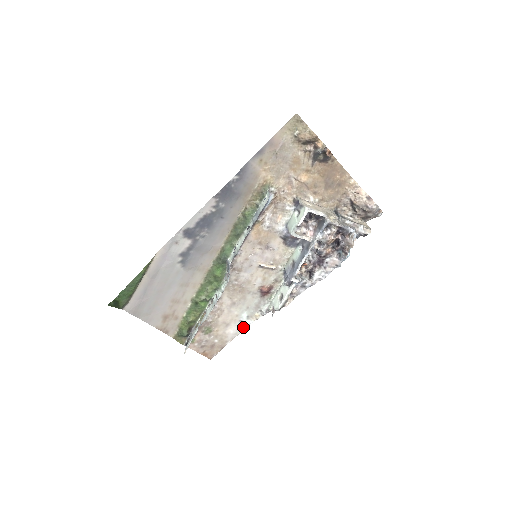
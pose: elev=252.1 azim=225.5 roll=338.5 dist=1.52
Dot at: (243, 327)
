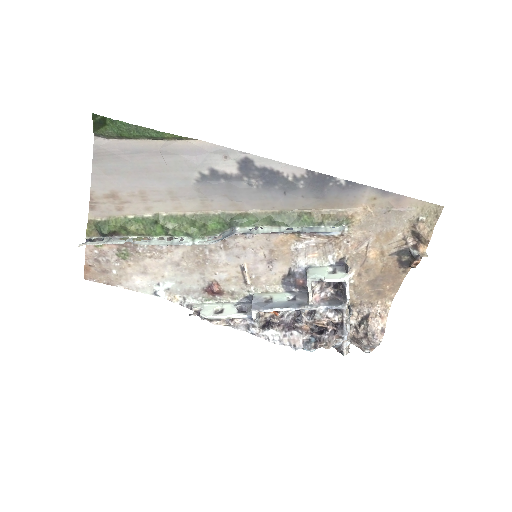
Dot at: (151, 291)
